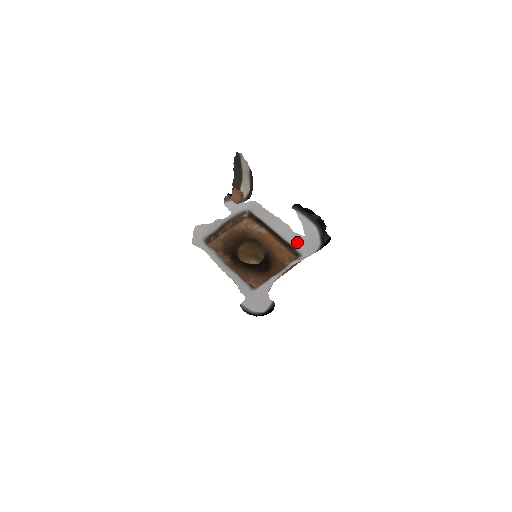
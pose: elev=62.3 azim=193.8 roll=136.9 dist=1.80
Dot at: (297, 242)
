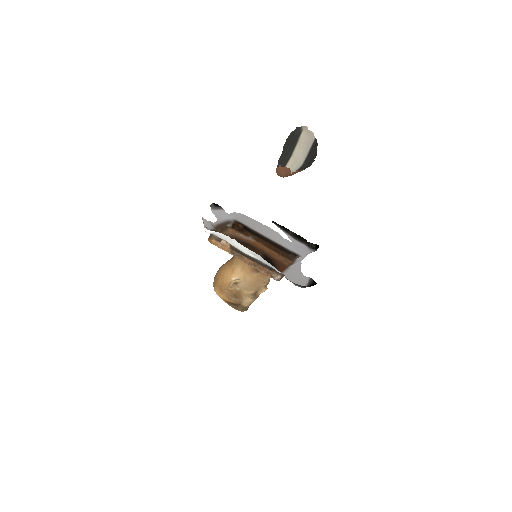
Dot at: (291, 246)
